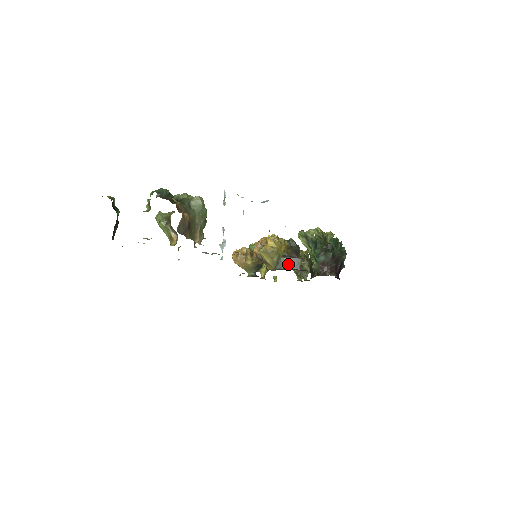
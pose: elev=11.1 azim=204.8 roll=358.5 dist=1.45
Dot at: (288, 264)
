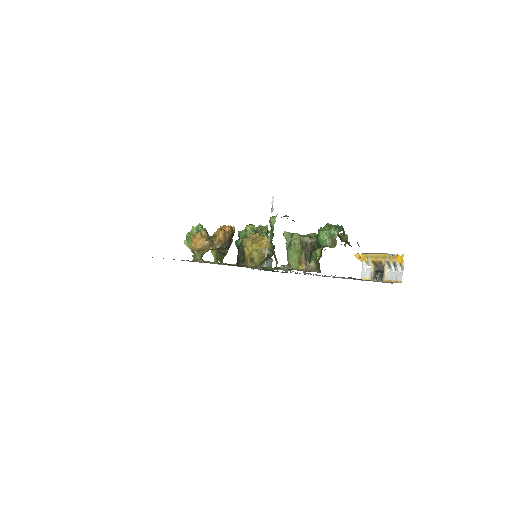
Dot at: (269, 265)
